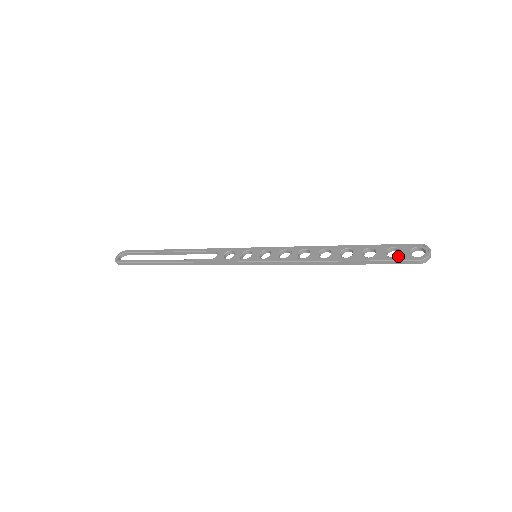
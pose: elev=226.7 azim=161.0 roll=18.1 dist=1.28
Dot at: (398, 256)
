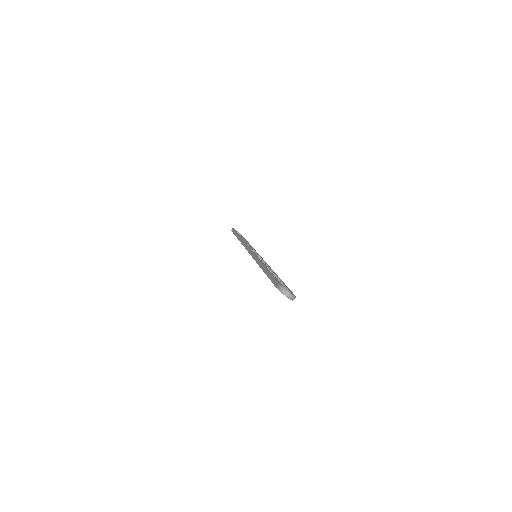
Dot at: occluded
